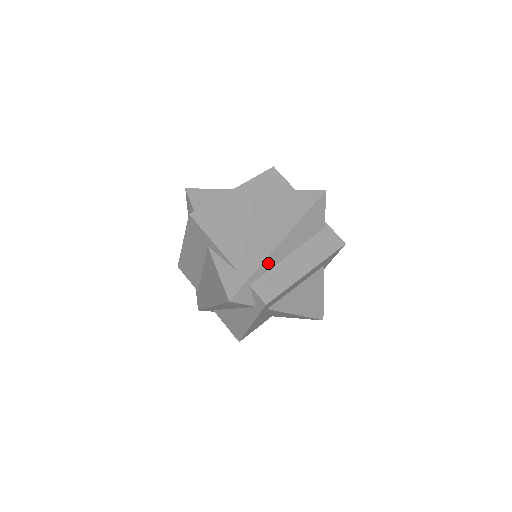
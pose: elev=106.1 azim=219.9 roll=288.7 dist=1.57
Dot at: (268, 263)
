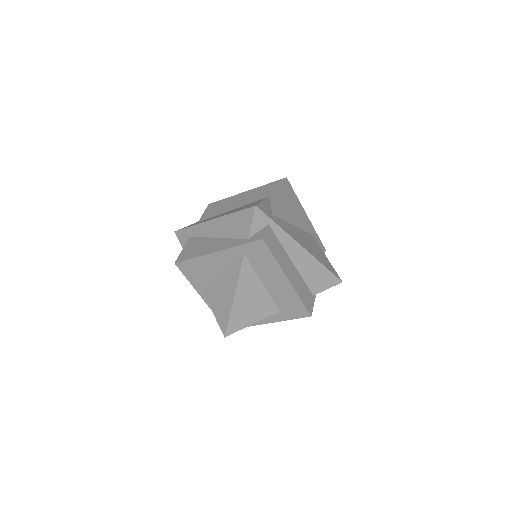
Dot at: (286, 239)
